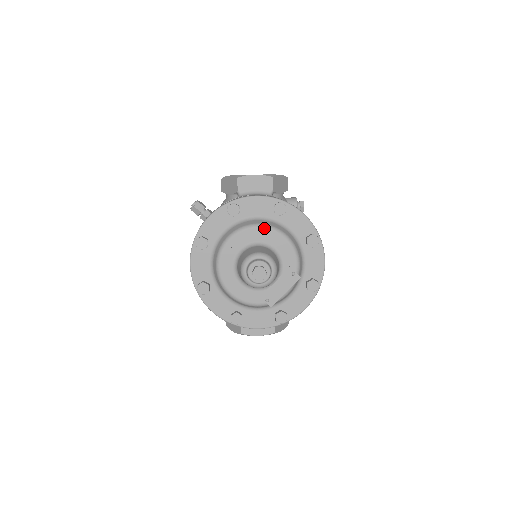
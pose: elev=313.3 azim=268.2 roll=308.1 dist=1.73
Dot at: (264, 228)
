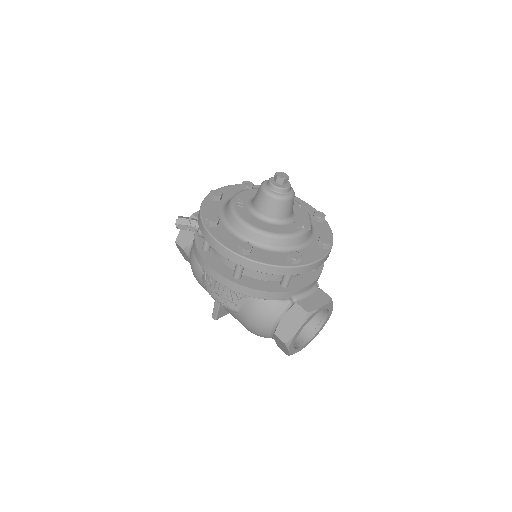
Dot at: (250, 189)
